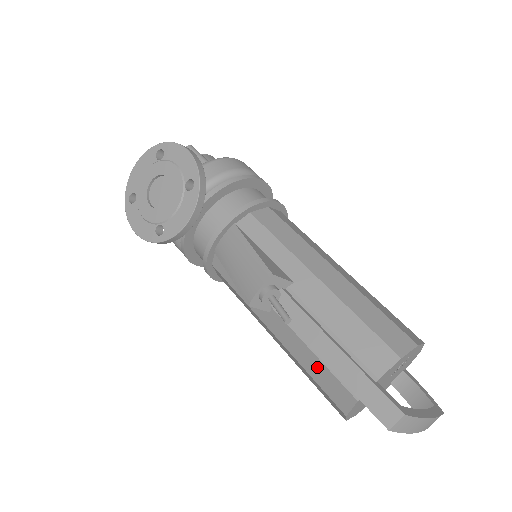
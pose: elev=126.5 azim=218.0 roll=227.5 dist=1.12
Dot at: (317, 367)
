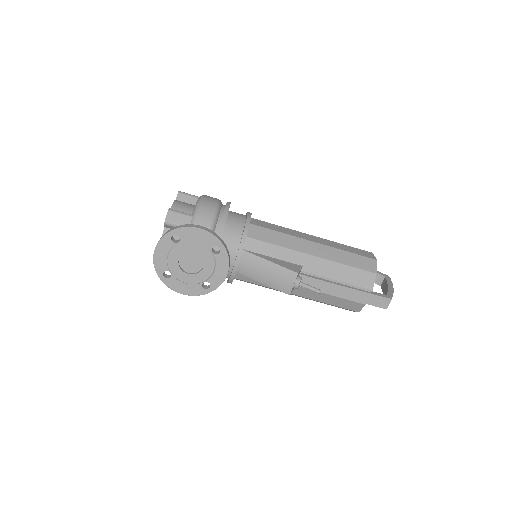
Dot at: (336, 300)
